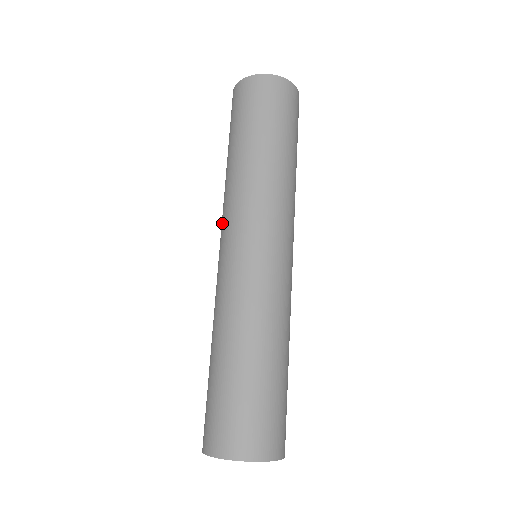
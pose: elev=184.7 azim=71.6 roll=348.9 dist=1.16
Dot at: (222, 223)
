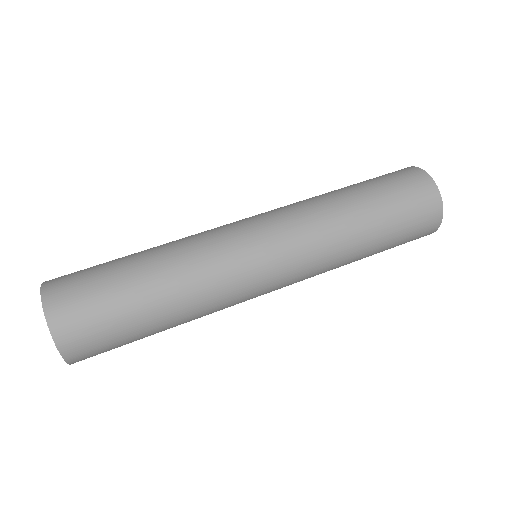
Dot at: occluded
